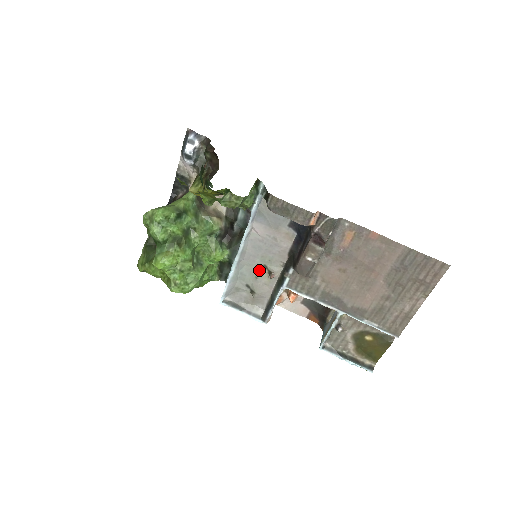
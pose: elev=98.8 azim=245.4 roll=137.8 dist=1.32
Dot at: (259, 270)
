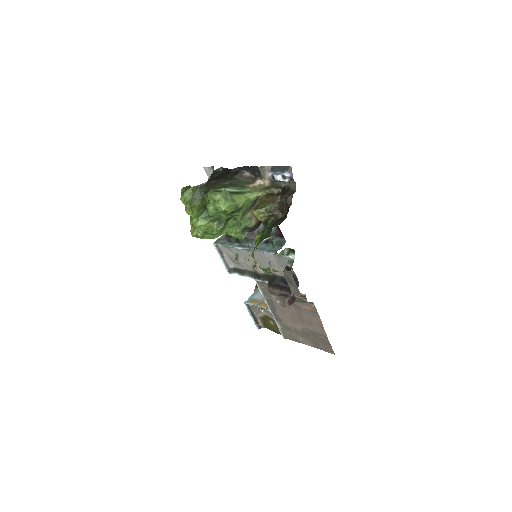
Dot at: (251, 259)
